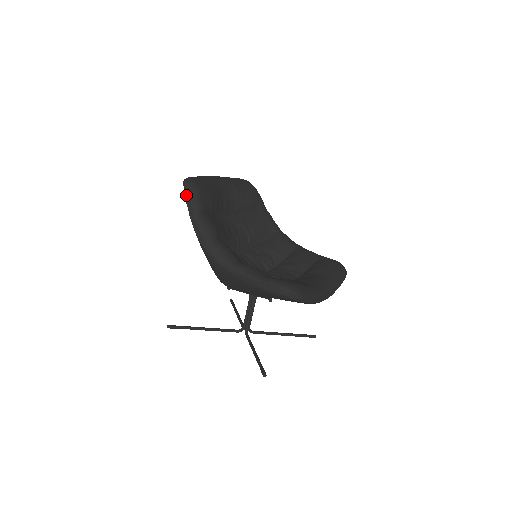
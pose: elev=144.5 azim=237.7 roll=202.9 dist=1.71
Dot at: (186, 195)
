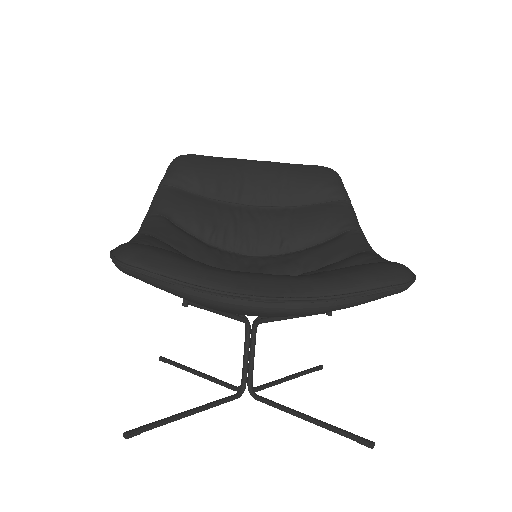
Dot at: (166, 170)
